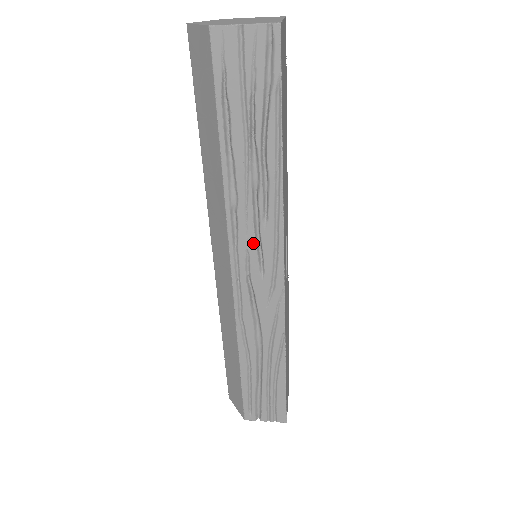
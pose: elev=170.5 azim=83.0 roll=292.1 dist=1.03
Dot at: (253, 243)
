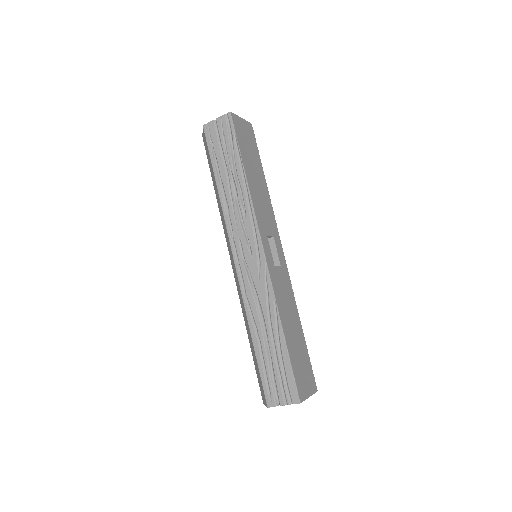
Dot at: (241, 232)
